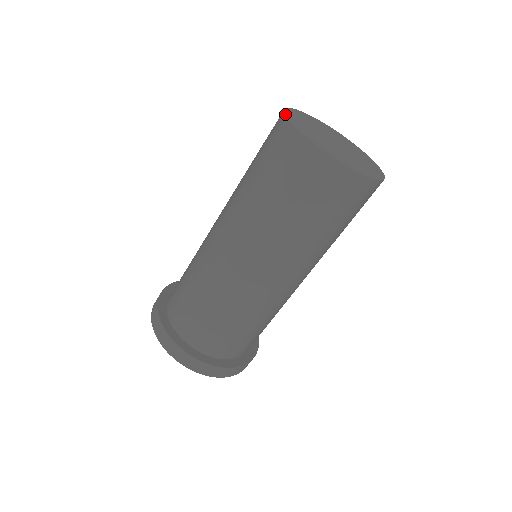
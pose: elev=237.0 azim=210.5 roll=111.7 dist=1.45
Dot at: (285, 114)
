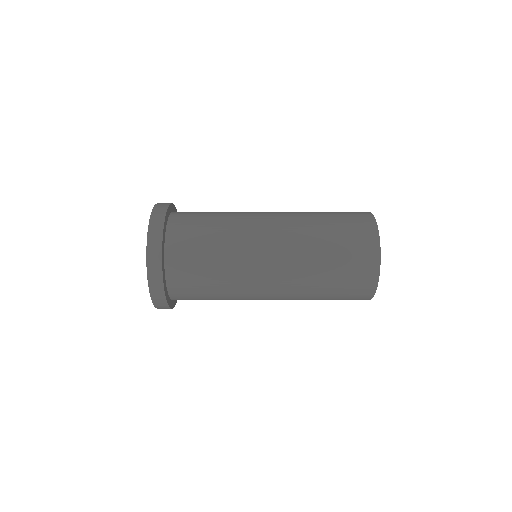
Dot at: occluded
